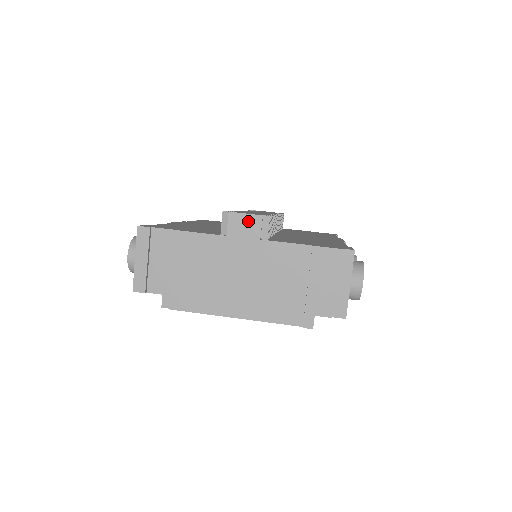
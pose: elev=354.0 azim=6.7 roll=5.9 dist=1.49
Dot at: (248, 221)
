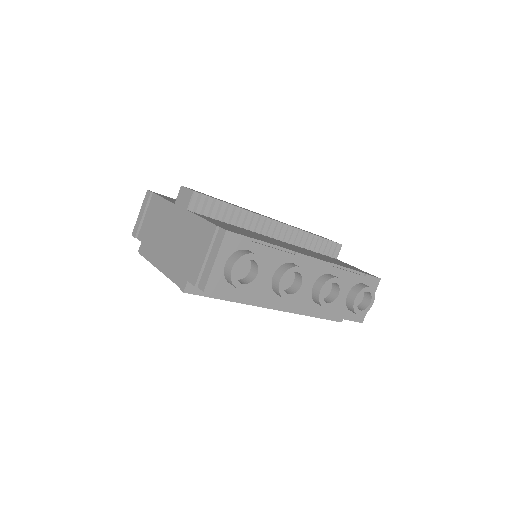
Dot at: (186, 194)
